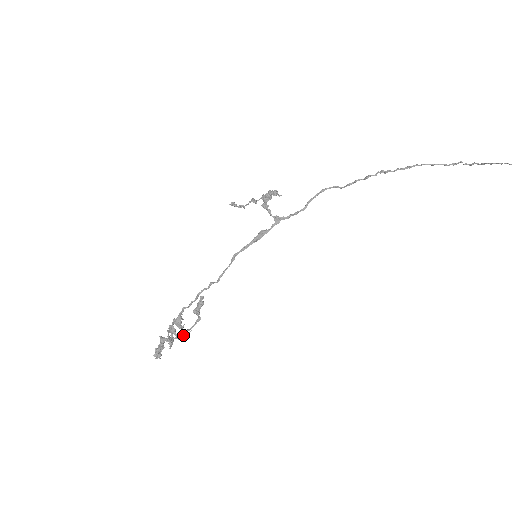
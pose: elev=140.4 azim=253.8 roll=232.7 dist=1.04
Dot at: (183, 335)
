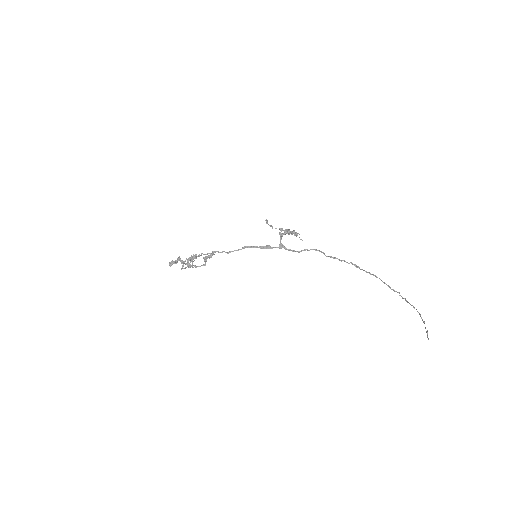
Dot at: (190, 266)
